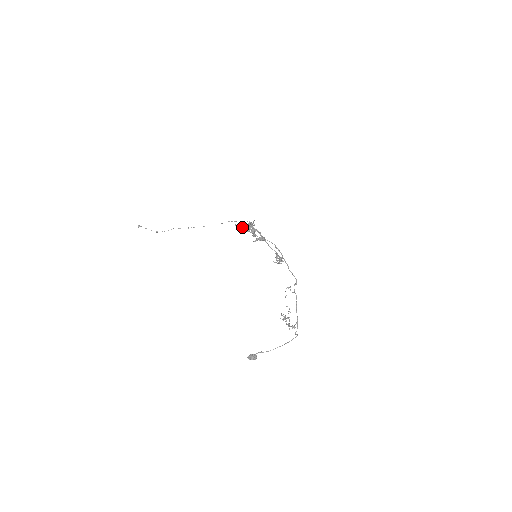
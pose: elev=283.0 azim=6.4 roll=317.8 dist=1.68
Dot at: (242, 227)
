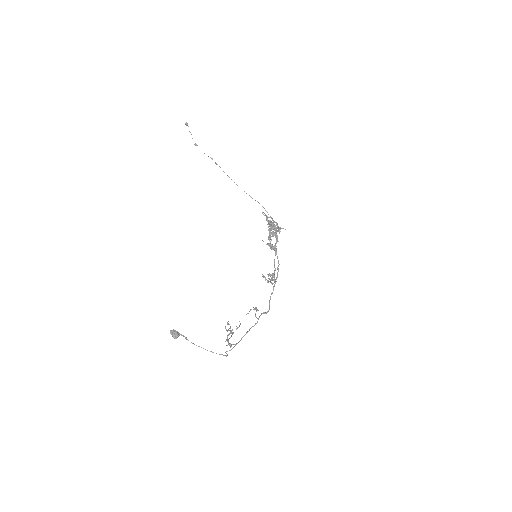
Dot at: (268, 222)
